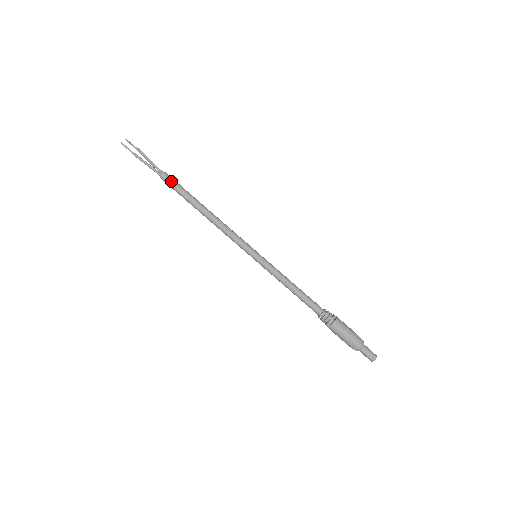
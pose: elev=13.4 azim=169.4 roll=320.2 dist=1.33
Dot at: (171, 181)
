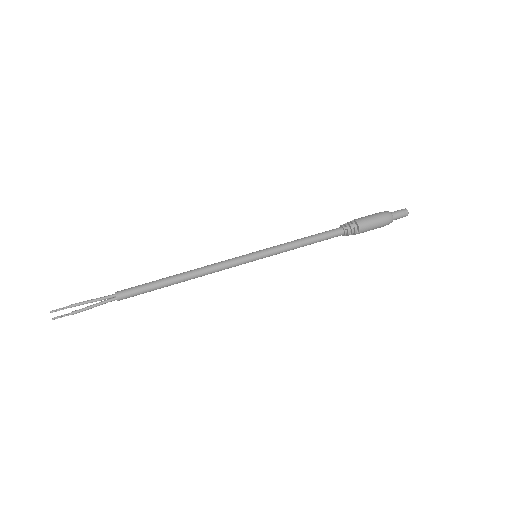
Dot at: (130, 292)
